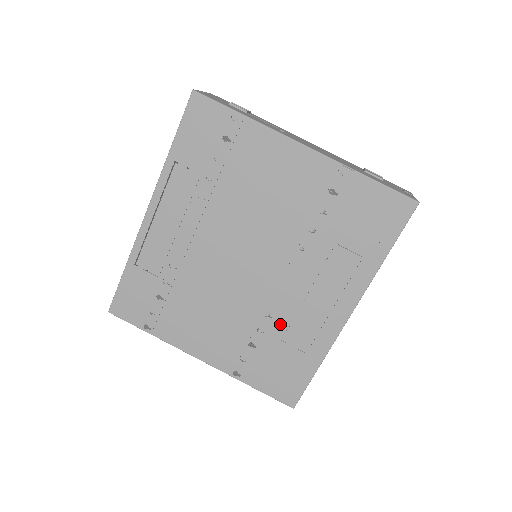
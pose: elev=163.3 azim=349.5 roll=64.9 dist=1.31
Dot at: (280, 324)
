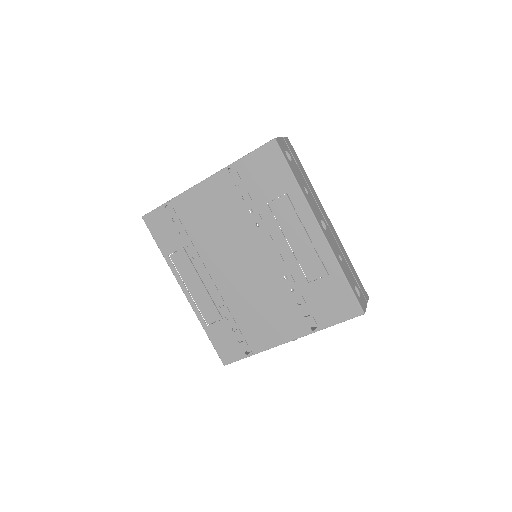
Dot at: (298, 275)
